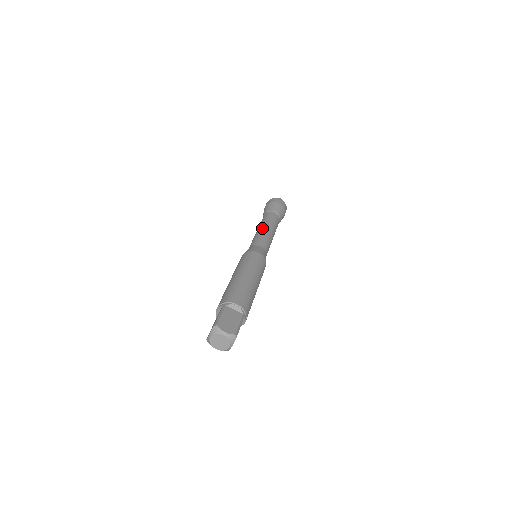
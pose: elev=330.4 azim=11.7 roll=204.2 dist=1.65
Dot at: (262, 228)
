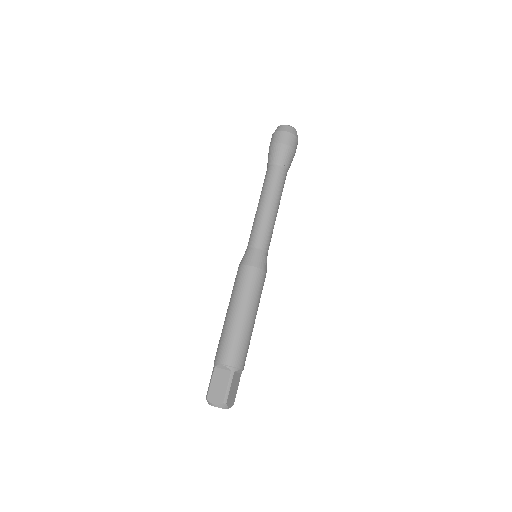
Dot at: (273, 210)
